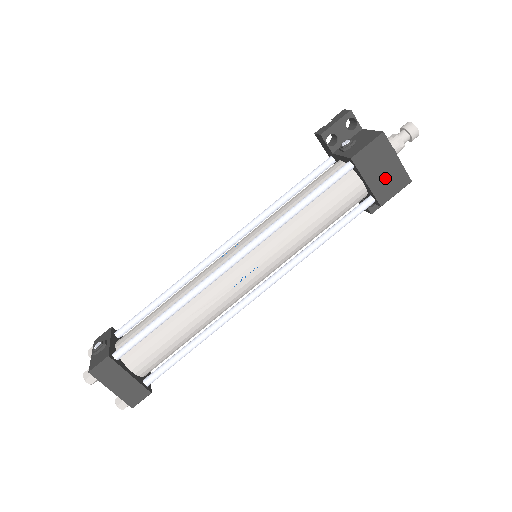
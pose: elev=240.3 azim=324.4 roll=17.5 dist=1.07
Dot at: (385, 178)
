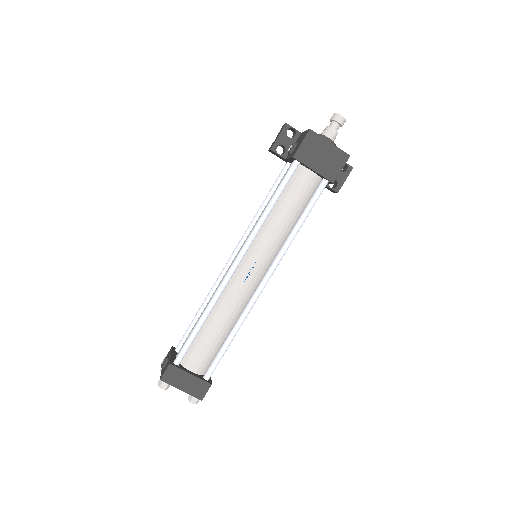
Dot at: (327, 161)
